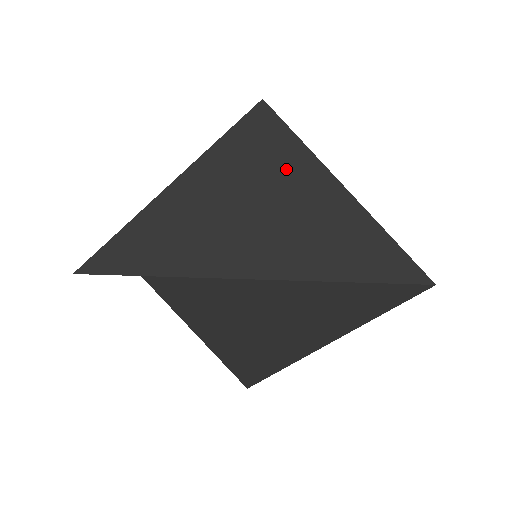
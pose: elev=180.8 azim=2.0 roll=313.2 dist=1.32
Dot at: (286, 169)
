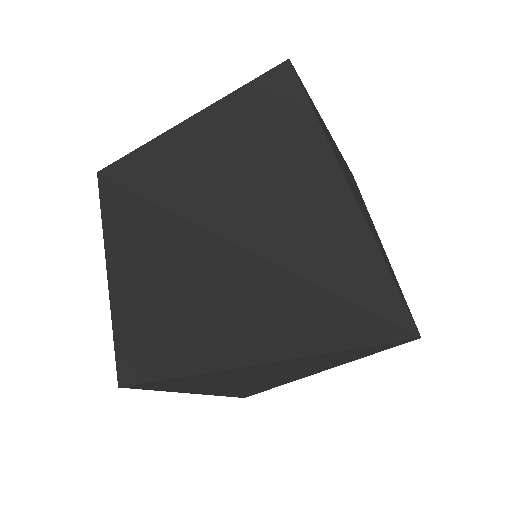
Dot at: occluded
